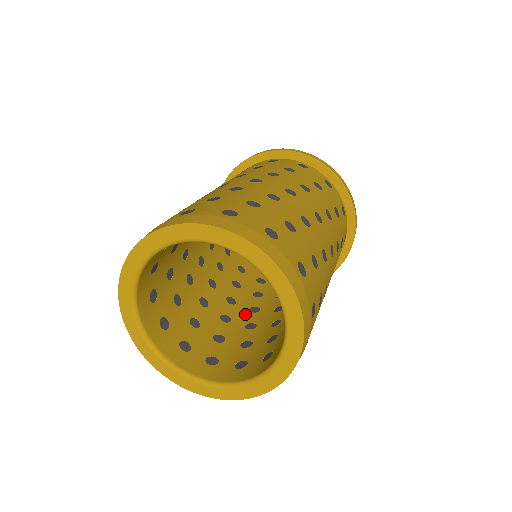
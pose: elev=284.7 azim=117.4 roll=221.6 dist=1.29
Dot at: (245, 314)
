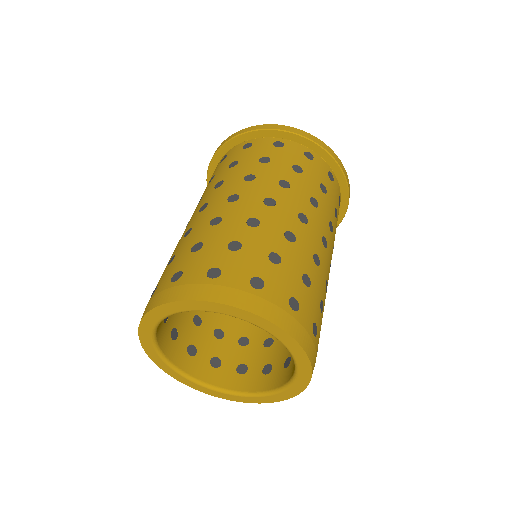
Dot at: occluded
